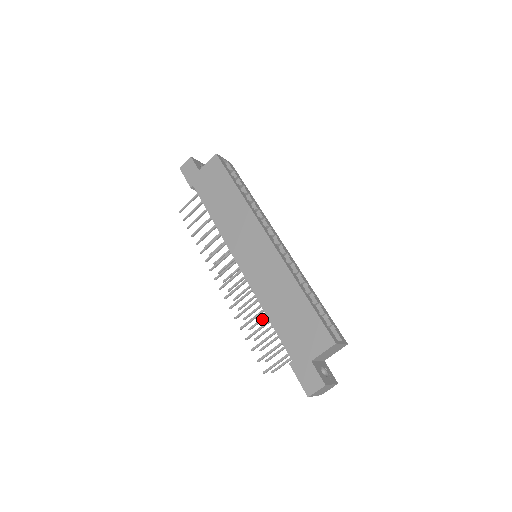
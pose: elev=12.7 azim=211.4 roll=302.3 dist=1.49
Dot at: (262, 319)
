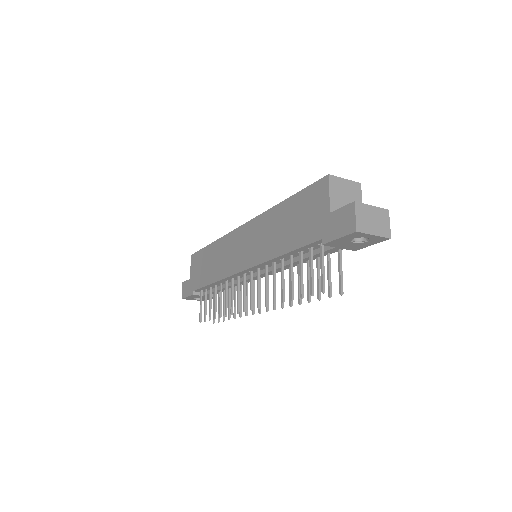
Dot at: (298, 280)
